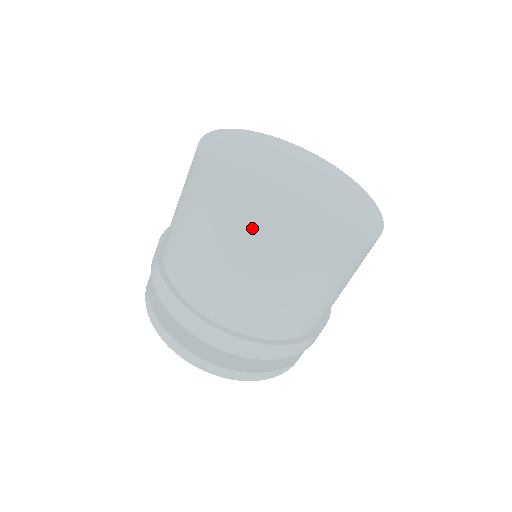
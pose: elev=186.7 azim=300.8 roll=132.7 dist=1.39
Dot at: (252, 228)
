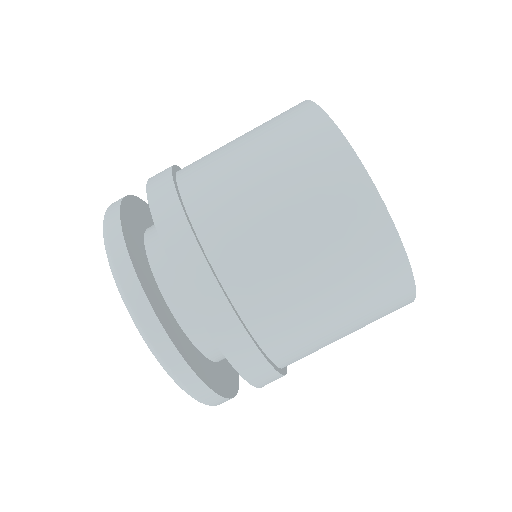
Dot at: (359, 197)
